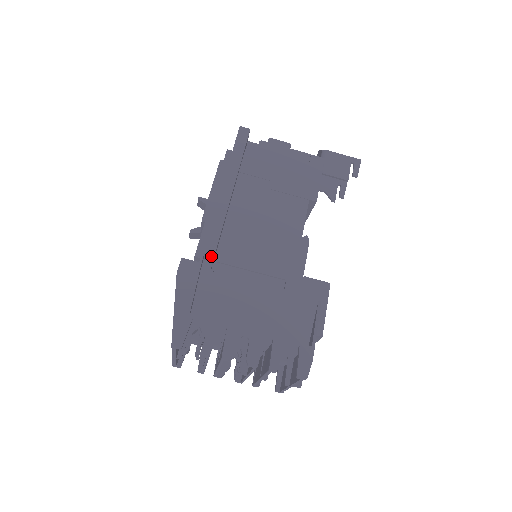
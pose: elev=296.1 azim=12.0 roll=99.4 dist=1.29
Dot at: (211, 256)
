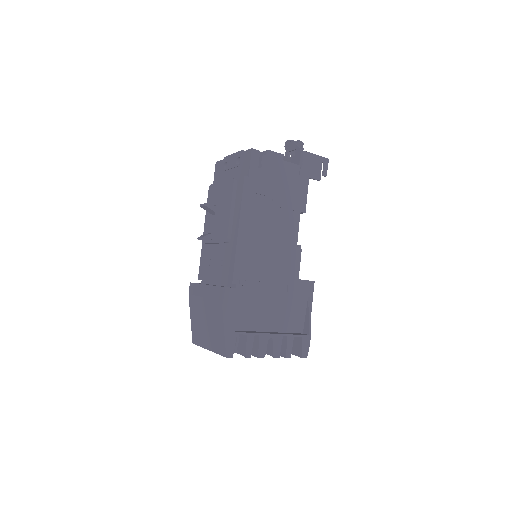
Dot at: occluded
